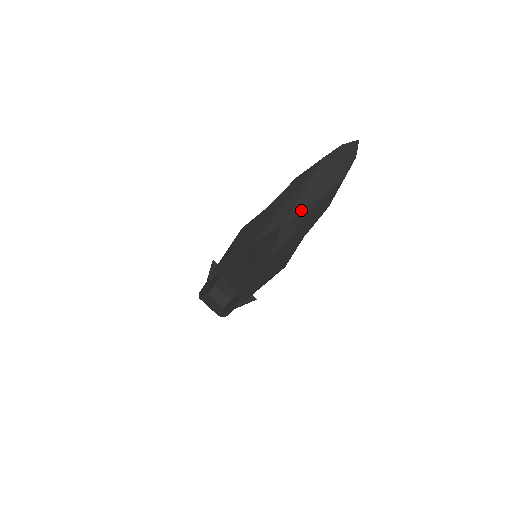
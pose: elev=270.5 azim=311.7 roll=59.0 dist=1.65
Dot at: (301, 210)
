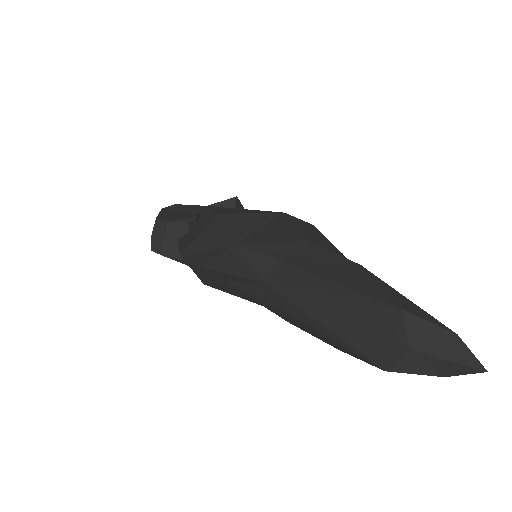
Dot at: (297, 304)
